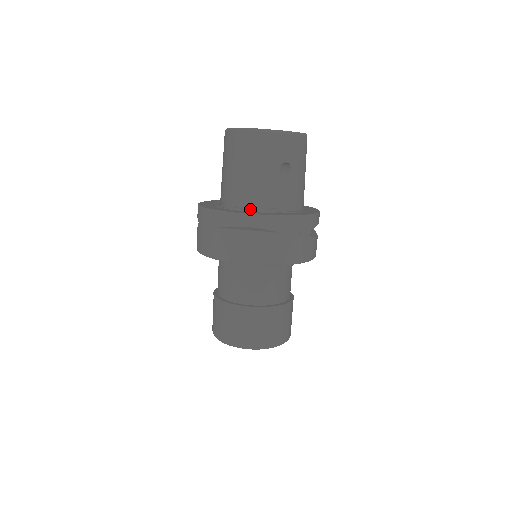
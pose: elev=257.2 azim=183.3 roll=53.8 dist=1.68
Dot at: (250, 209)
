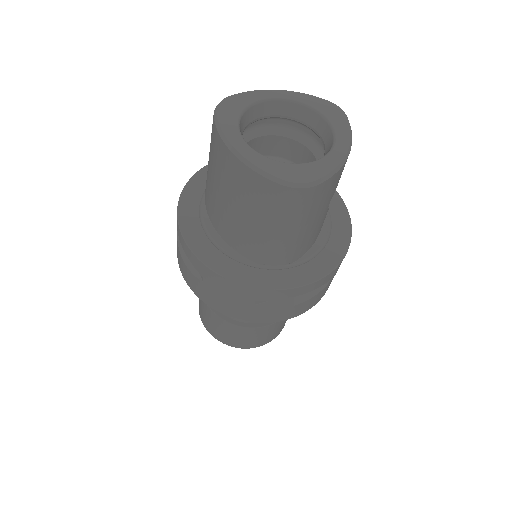
Dot at: (291, 262)
